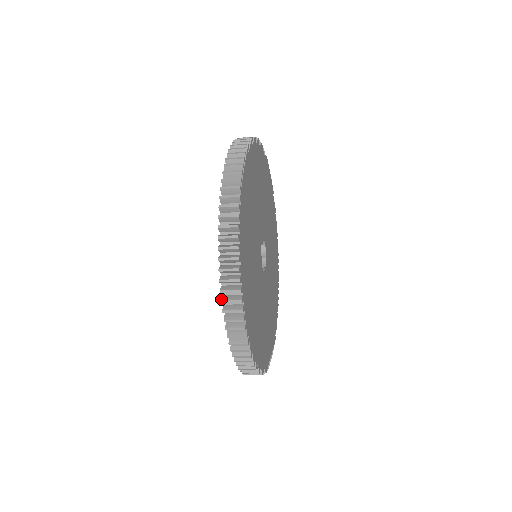
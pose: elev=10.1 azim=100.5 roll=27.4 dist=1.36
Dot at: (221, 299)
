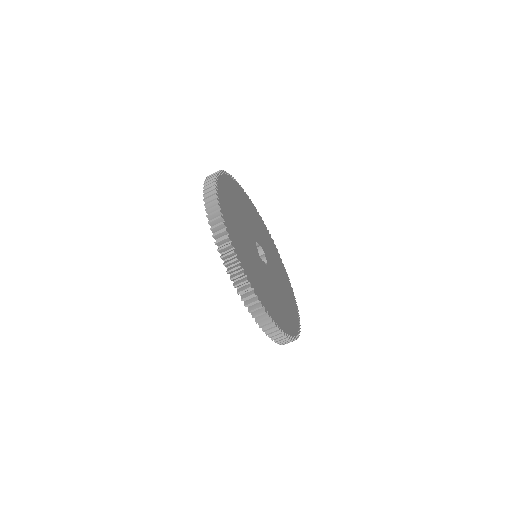
Dot at: (206, 215)
